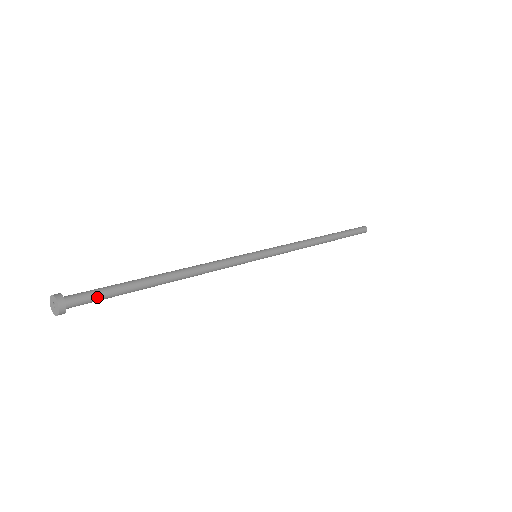
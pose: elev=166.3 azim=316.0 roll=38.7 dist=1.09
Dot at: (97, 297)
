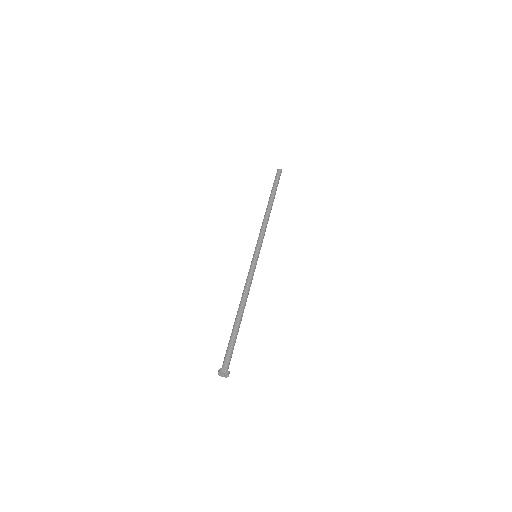
Dot at: occluded
